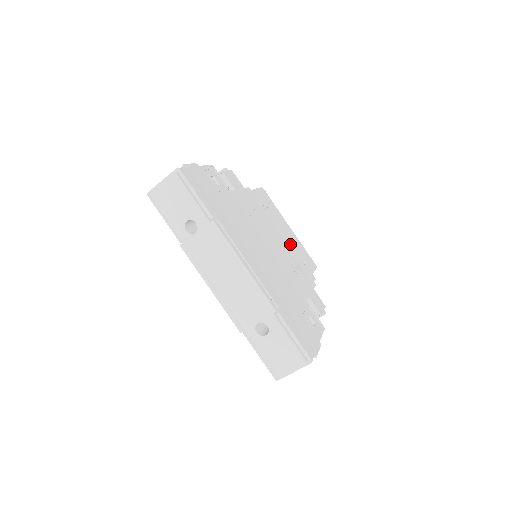
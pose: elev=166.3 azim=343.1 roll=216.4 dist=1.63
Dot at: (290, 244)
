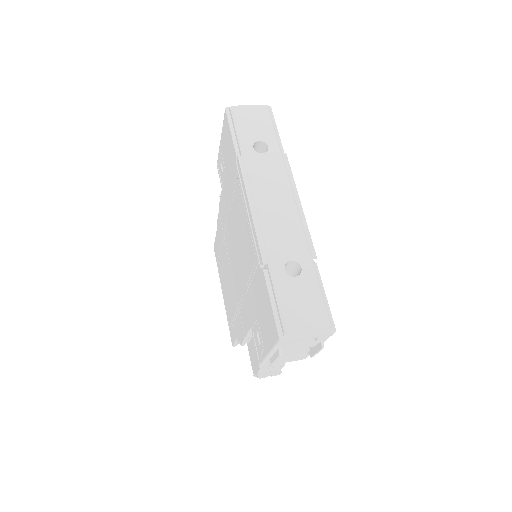
Dot at: occluded
